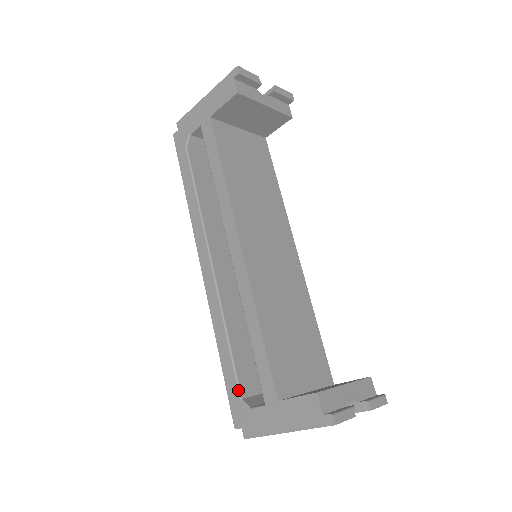
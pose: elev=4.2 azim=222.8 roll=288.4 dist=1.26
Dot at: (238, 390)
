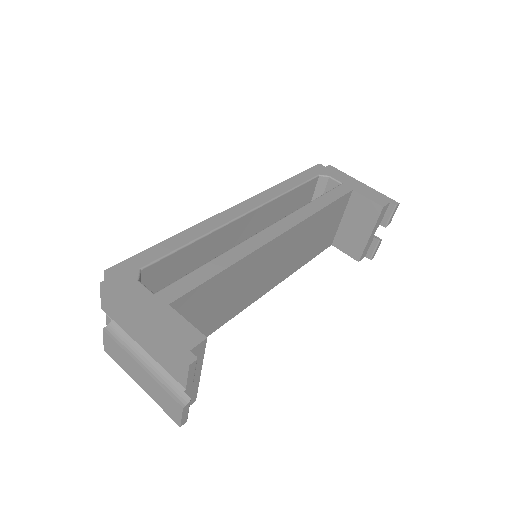
Dot at: (148, 264)
